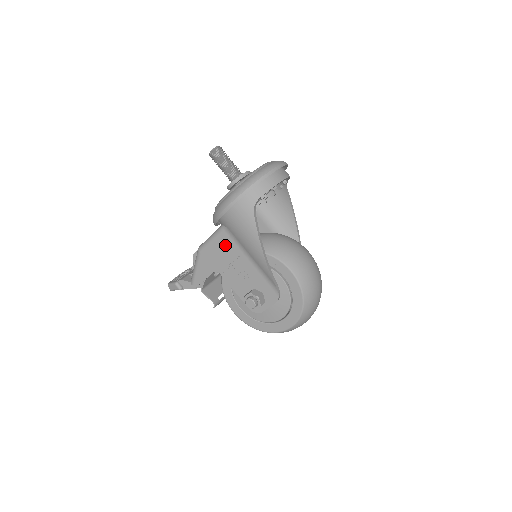
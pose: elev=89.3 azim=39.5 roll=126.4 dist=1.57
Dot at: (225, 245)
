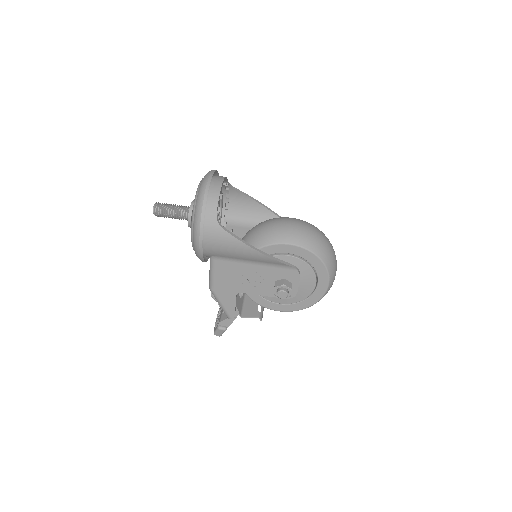
Dot at: (225, 269)
